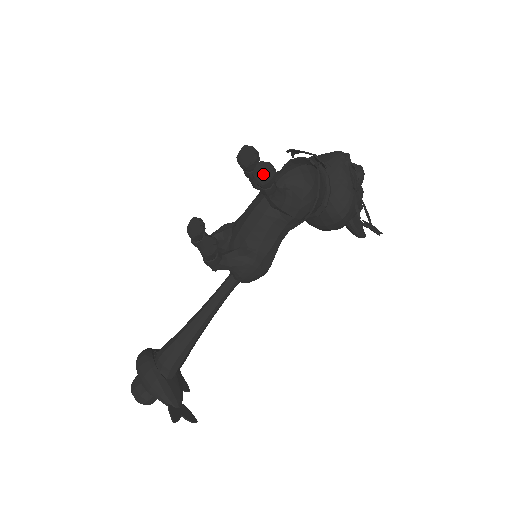
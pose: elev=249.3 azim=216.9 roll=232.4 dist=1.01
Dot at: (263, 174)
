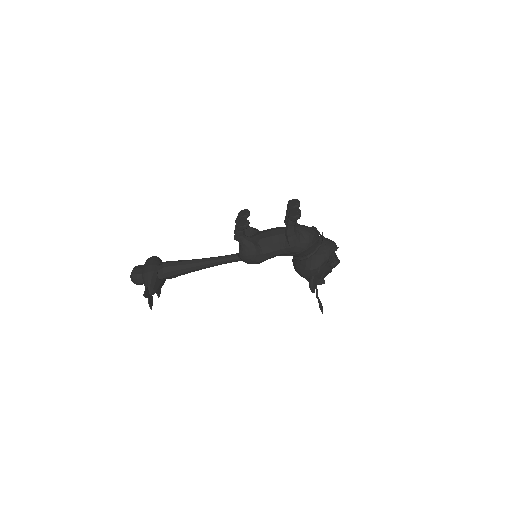
Dot at: (294, 213)
